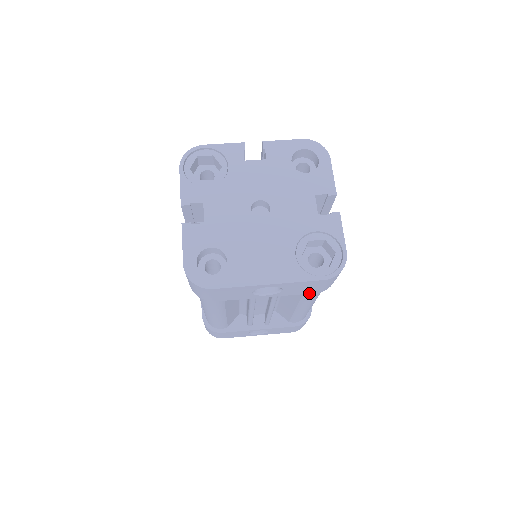
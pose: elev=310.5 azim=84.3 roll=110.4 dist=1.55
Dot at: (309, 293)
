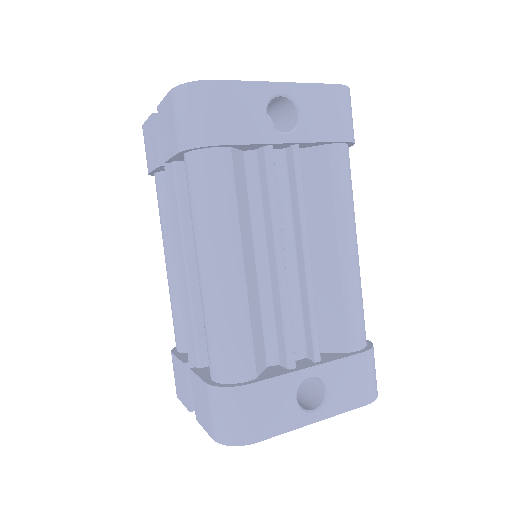
Dot at: (334, 141)
